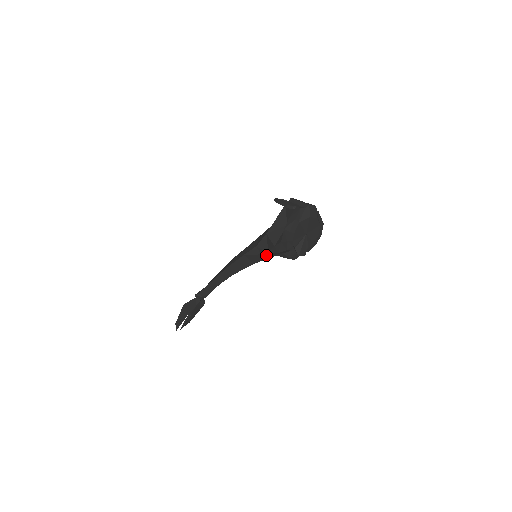
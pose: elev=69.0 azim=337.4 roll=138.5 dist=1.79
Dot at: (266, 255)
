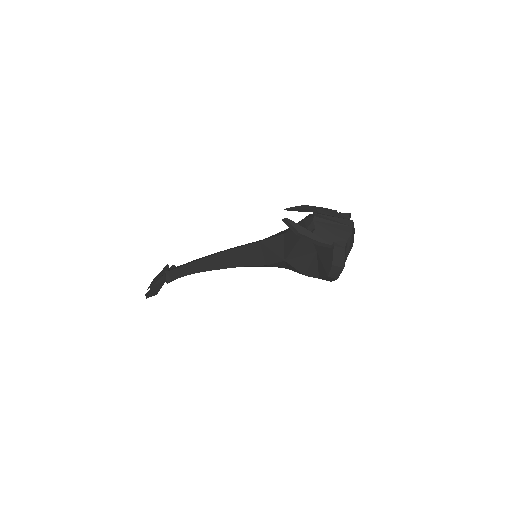
Dot at: occluded
